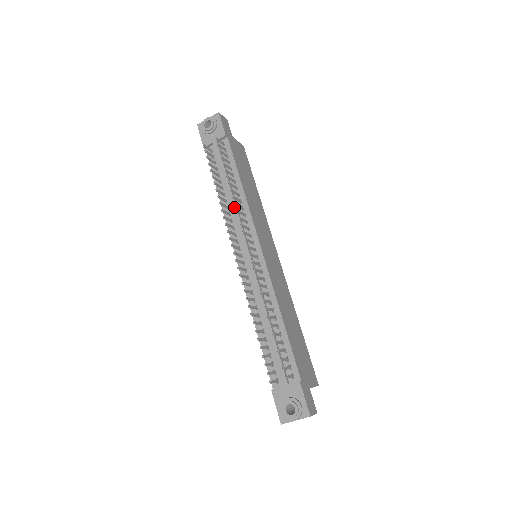
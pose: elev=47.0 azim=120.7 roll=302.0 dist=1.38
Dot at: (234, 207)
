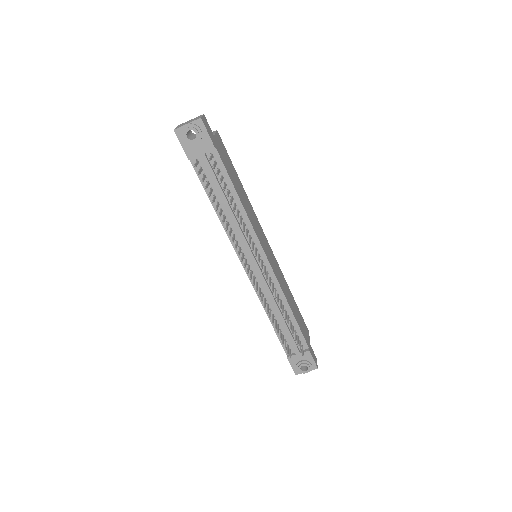
Dot at: (237, 225)
